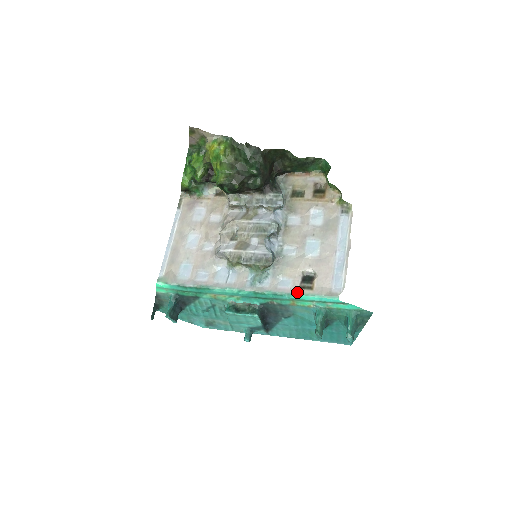
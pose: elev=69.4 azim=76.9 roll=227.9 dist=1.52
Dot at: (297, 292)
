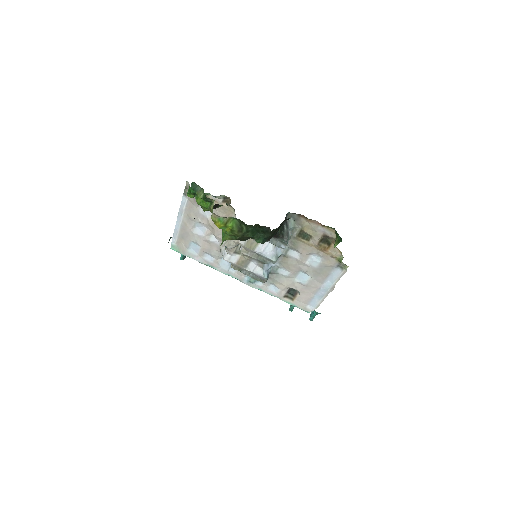
Dot at: (281, 299)
